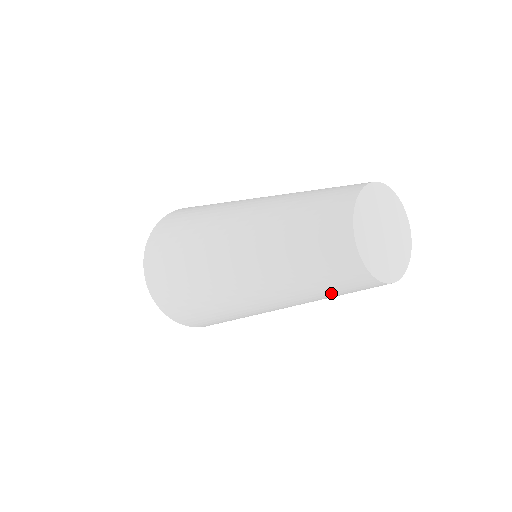
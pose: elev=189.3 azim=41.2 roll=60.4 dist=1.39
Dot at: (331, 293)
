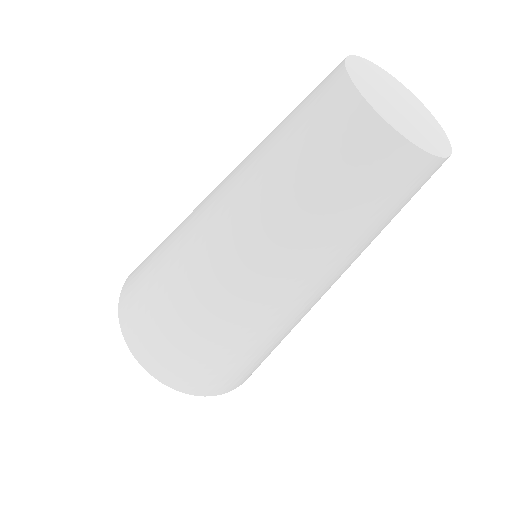
Dot at: (391, 219)
